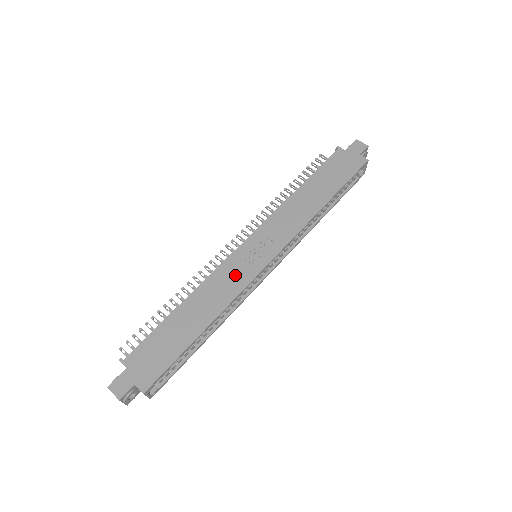
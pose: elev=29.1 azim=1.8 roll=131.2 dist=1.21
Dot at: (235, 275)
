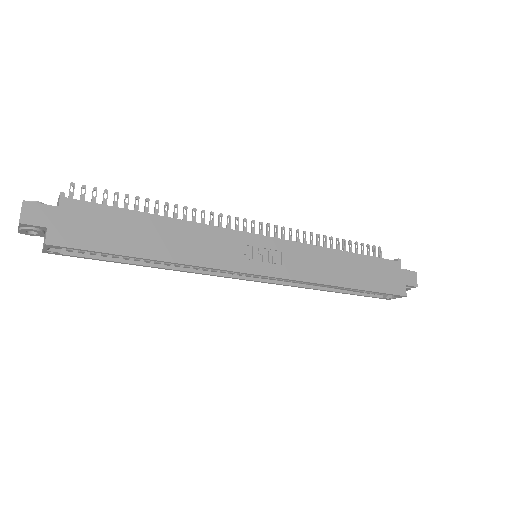
Dot at: (227, 250)
